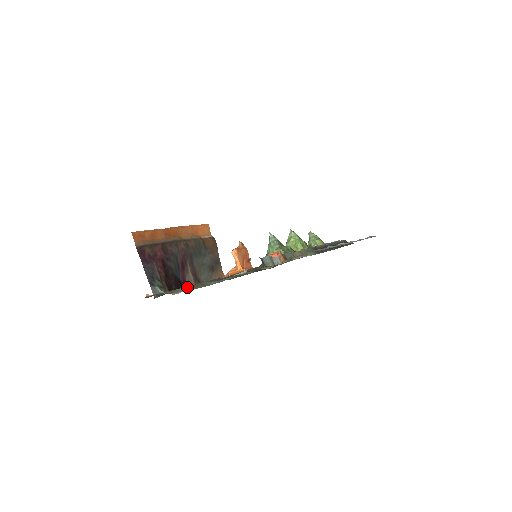
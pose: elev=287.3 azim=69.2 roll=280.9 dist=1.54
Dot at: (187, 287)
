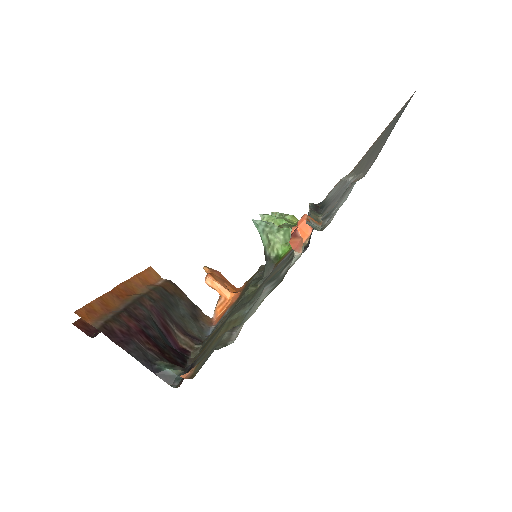
Dot at: (220, 335)
